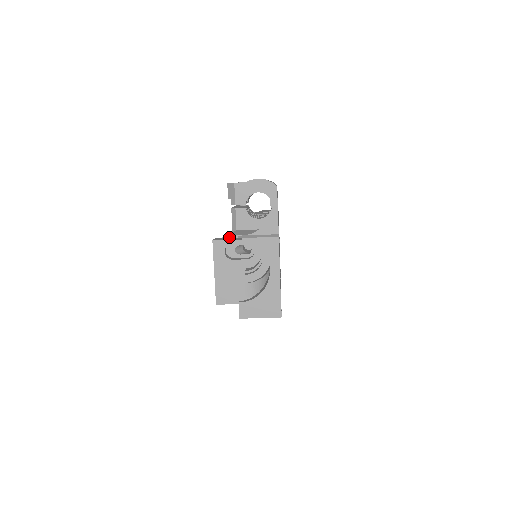
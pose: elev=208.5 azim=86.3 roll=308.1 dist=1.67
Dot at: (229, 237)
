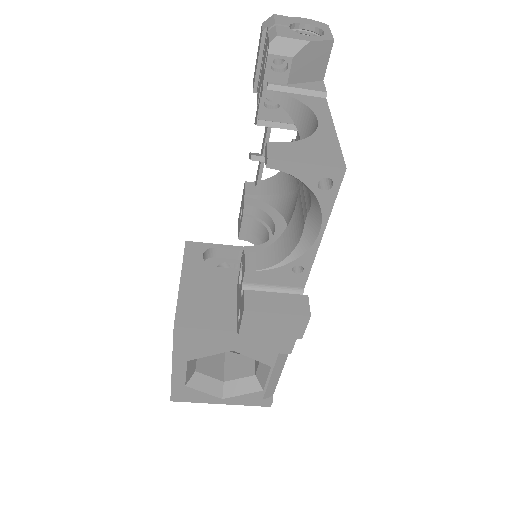
Dot at: occluded
